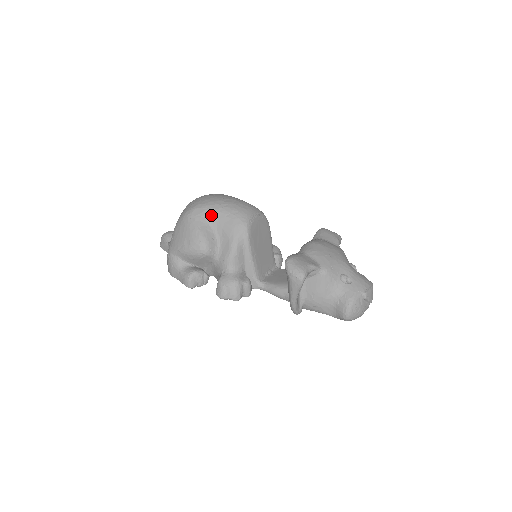
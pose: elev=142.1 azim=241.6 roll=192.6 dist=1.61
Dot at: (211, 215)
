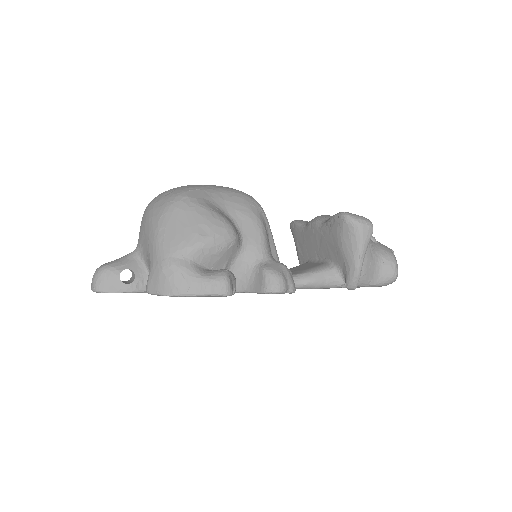
Dot at: (213, 196)
